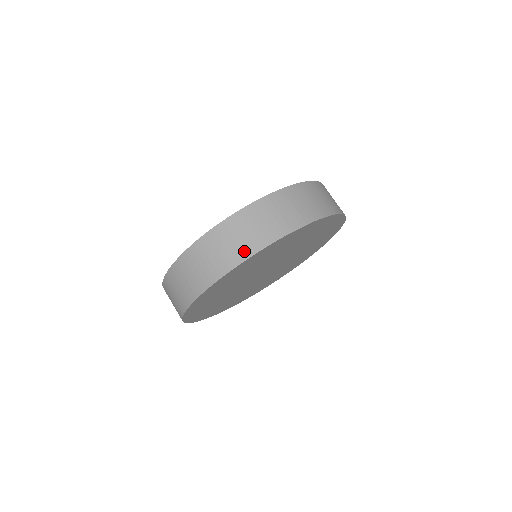
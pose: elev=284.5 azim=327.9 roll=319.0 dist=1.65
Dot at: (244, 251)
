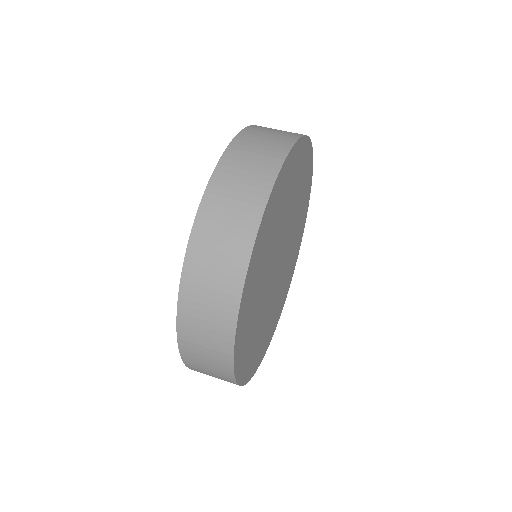
Dot at: (289, 136)
